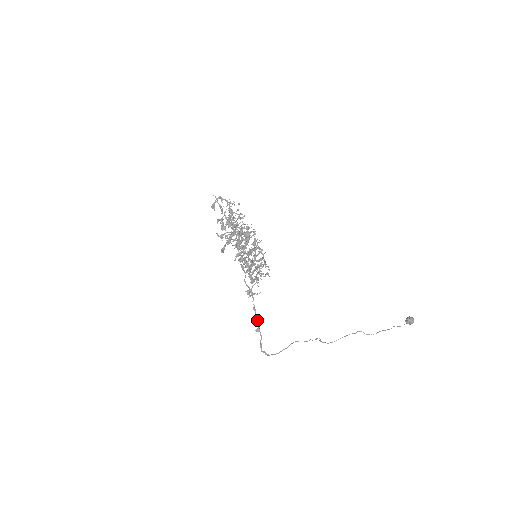
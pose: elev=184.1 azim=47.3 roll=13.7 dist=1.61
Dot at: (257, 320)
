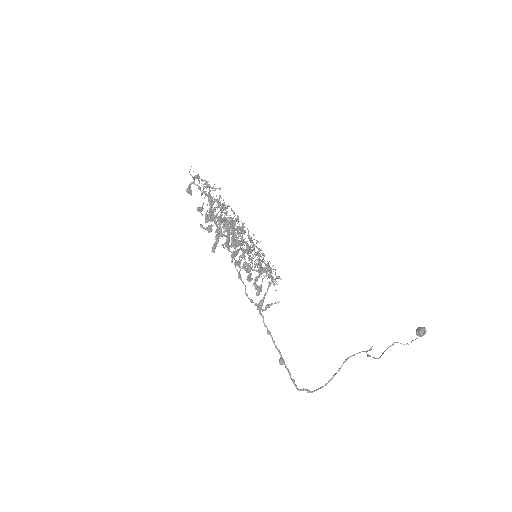
Dot at: occluded
